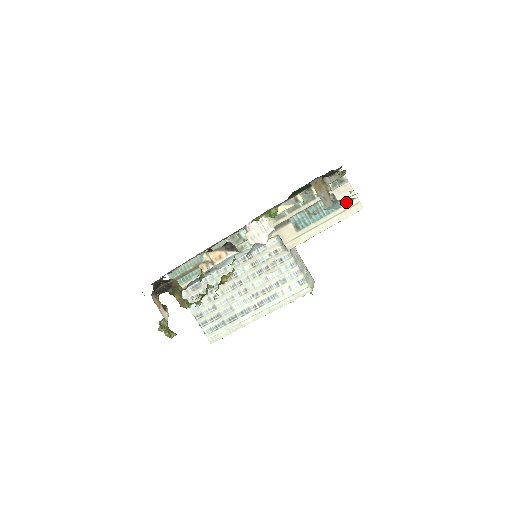
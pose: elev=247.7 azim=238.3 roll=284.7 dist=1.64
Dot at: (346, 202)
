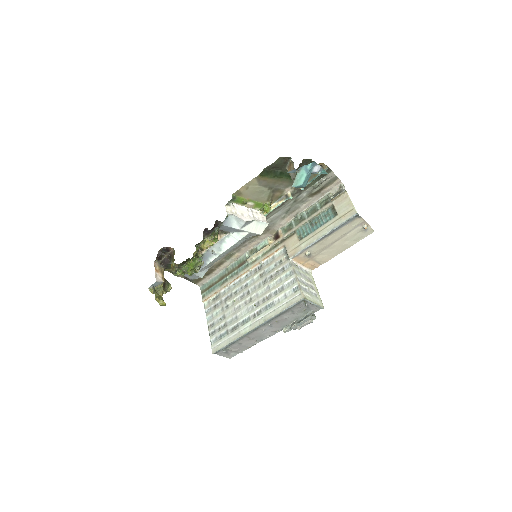
Dot at: (306, 174)
